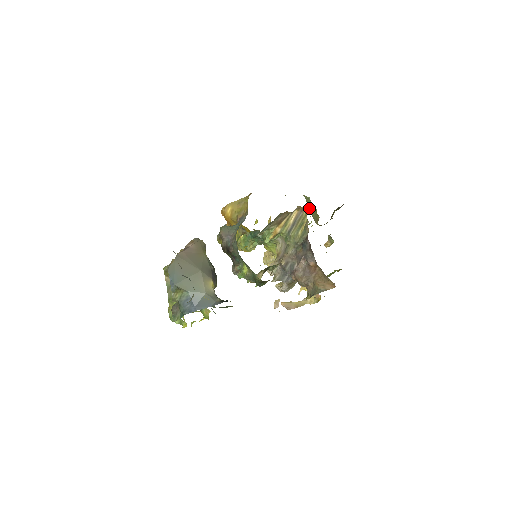
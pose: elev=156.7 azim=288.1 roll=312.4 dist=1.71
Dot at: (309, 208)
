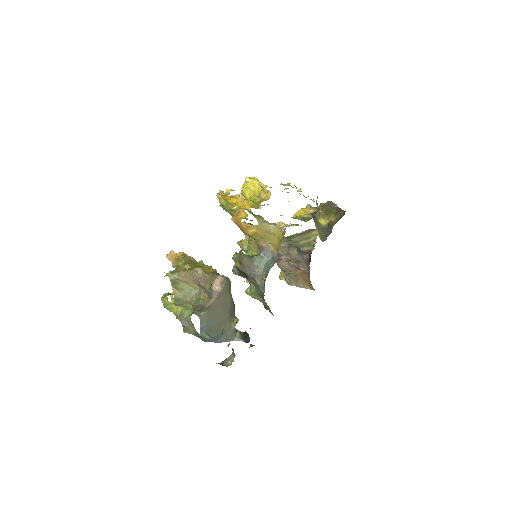
Dot at: occluded
